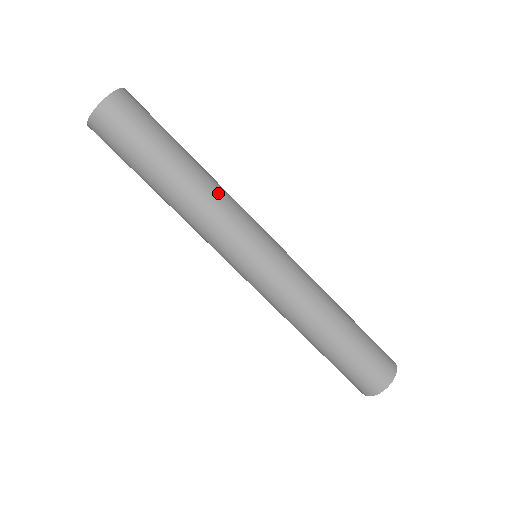
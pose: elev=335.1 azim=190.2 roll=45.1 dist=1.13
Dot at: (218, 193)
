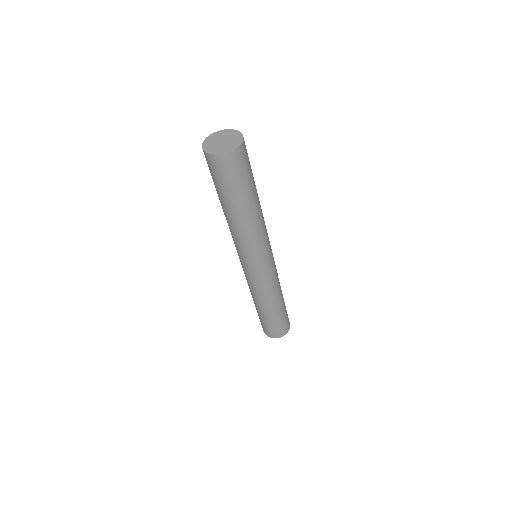
Dot at: (263, 217)
